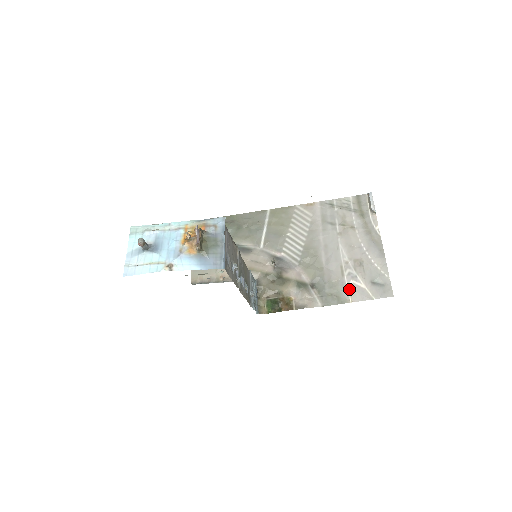
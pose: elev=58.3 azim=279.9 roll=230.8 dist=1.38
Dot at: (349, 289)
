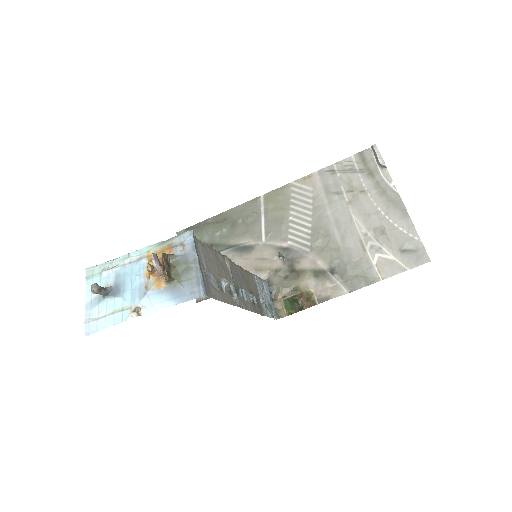
Dot at: (376, 265)
